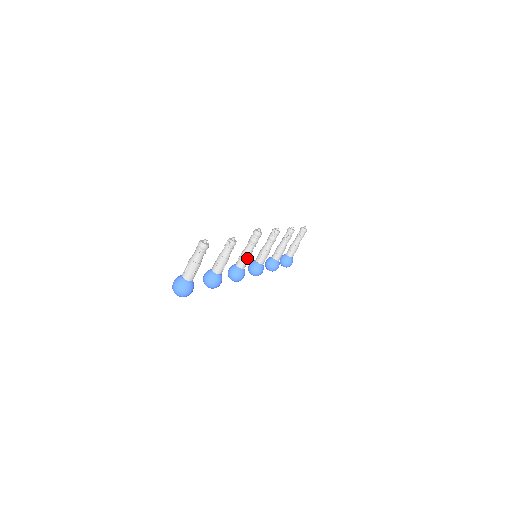
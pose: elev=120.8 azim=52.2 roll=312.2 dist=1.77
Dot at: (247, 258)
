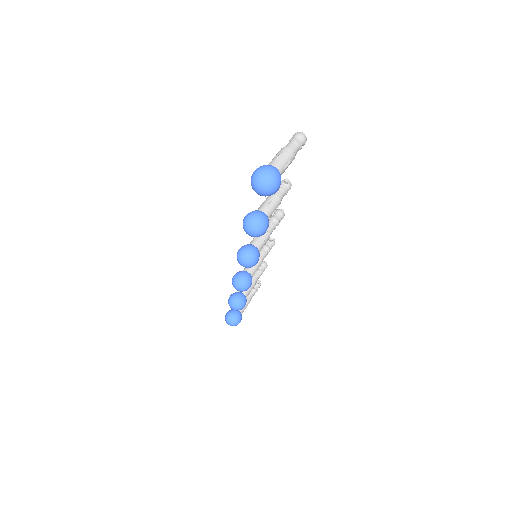
Dot at: (266, 238)
